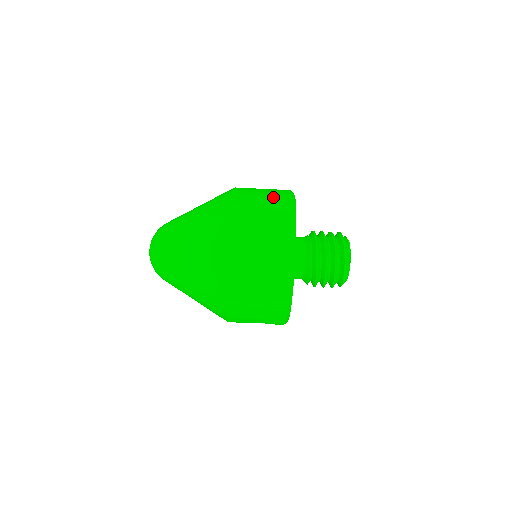
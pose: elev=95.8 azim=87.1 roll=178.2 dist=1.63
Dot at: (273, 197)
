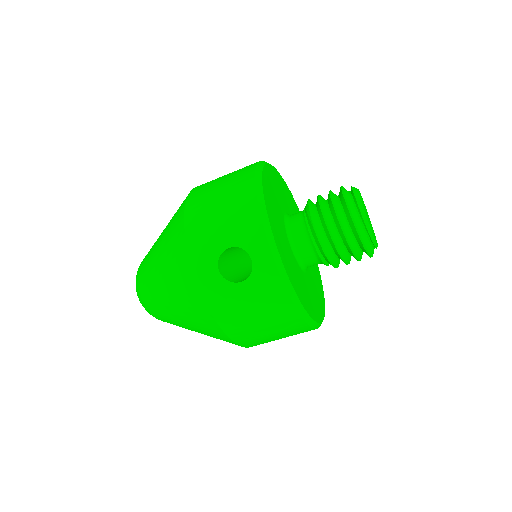
Dot at: (276, 322)
